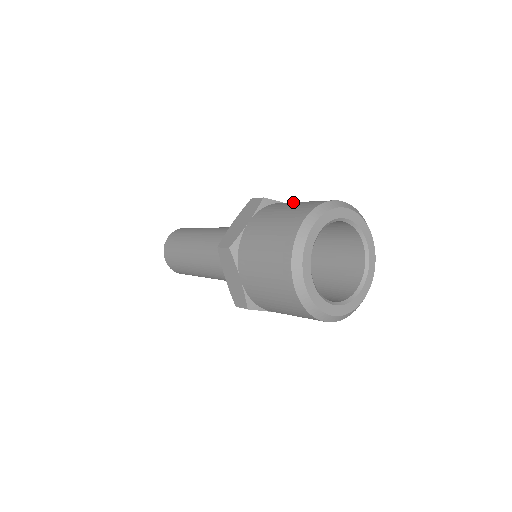
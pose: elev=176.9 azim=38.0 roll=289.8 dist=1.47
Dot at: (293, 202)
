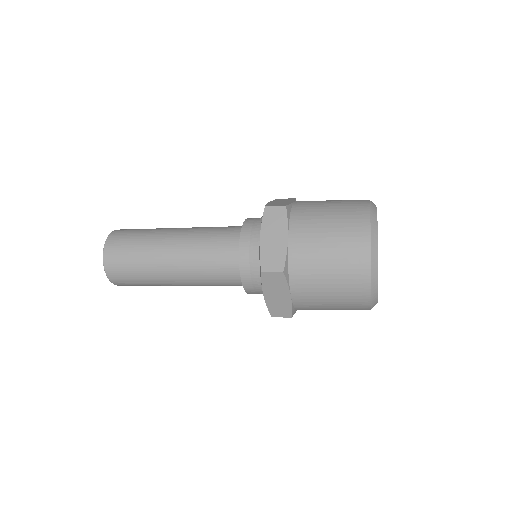
Dot at: occluded
